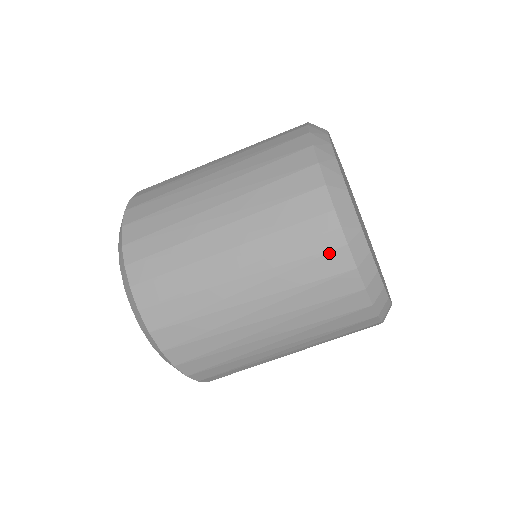
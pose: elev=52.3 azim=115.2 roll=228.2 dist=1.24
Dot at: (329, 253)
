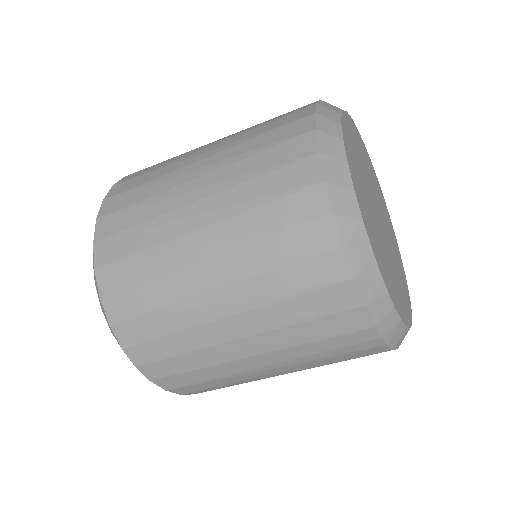
Dot at: (366, 350)
